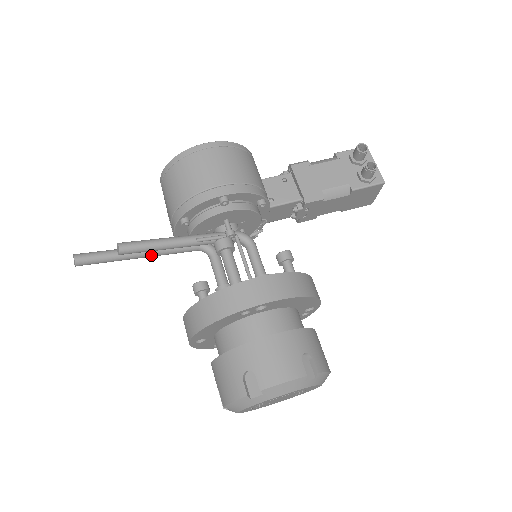
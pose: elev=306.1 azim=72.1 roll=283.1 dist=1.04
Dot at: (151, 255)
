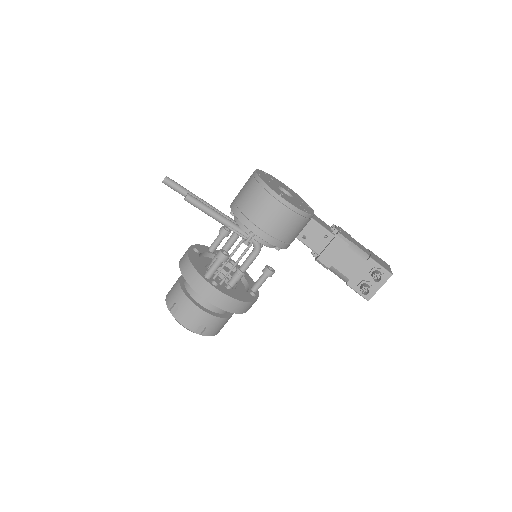
Dot at: occluded
